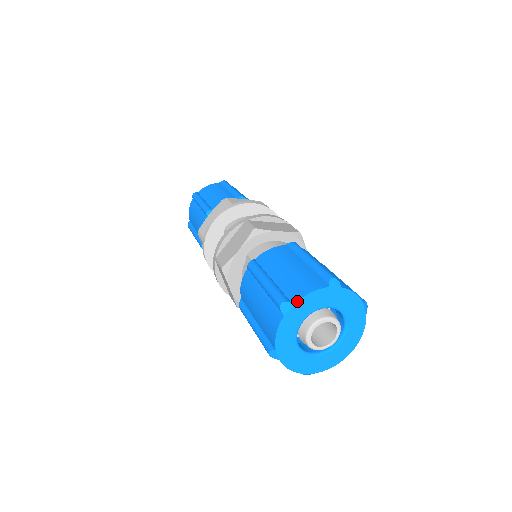
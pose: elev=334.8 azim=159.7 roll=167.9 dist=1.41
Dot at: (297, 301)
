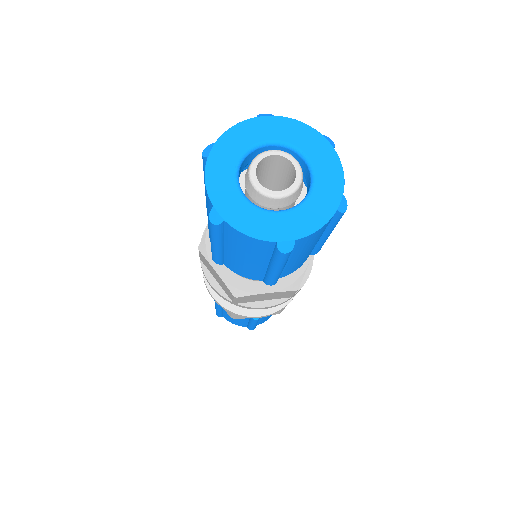
Dot at: (281, 116)
